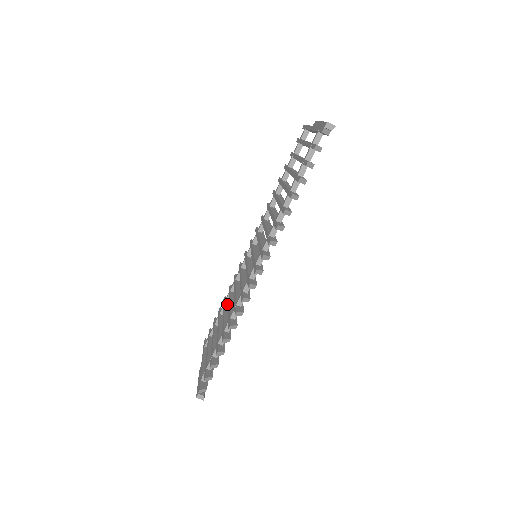
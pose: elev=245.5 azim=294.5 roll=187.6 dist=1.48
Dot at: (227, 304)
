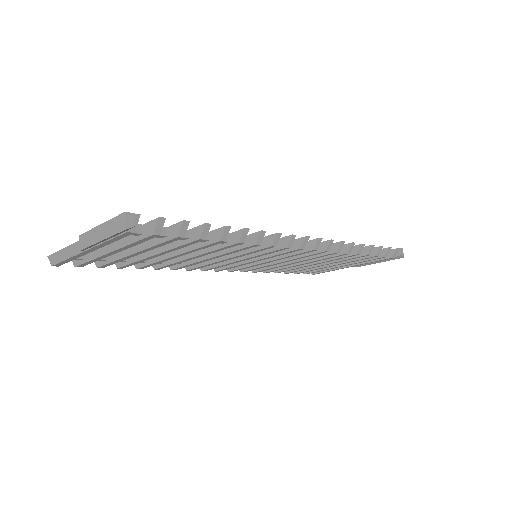
Dot at: occluded
